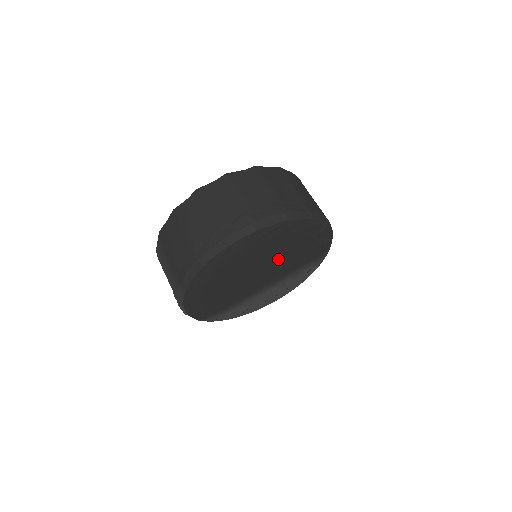
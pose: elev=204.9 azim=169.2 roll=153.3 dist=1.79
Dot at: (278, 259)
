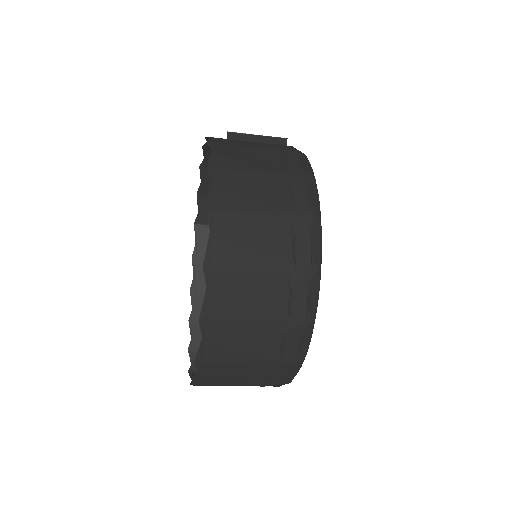
Dot at: occluded
